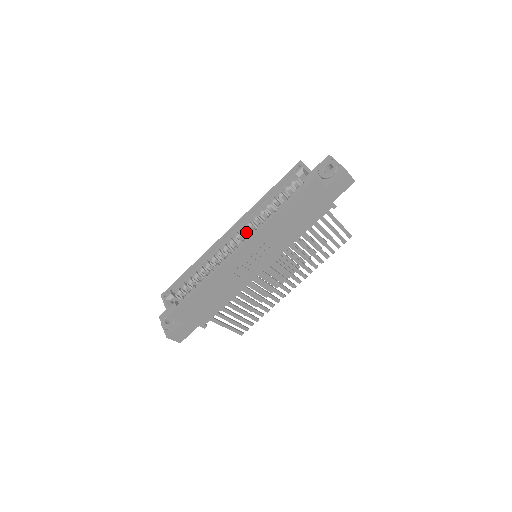
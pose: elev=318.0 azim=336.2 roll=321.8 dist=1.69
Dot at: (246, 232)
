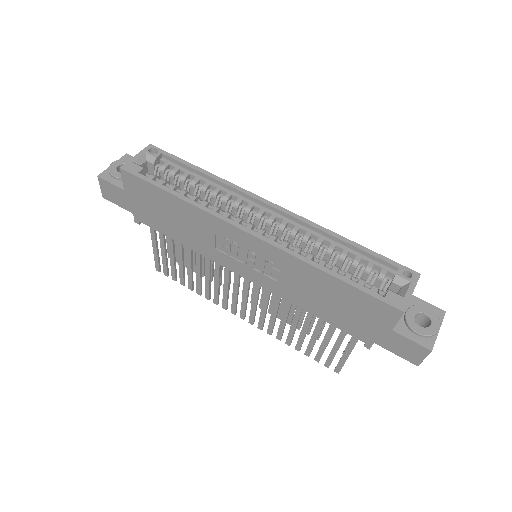
Dot at: (281, 231)
